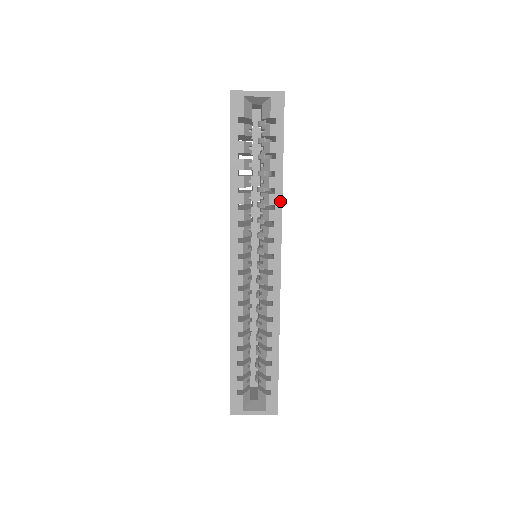
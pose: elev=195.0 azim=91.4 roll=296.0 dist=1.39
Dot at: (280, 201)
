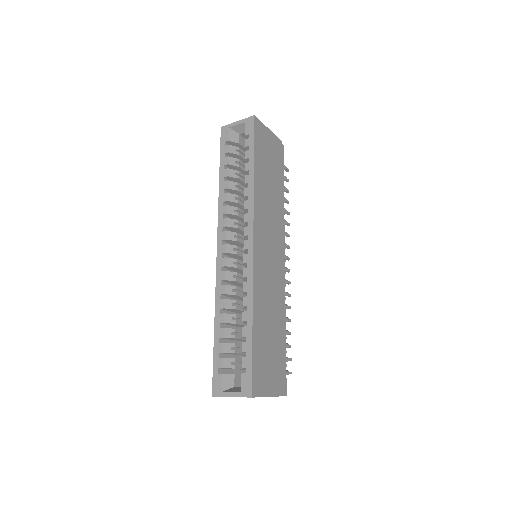
Dot at: (252, 192)
